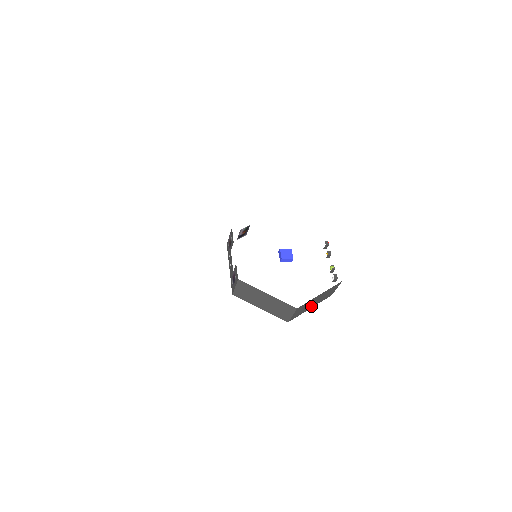
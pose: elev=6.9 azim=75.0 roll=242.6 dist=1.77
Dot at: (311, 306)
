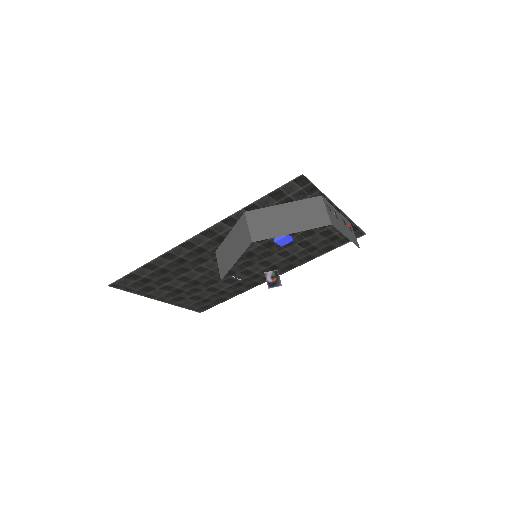
Dot at: (289, 229)
